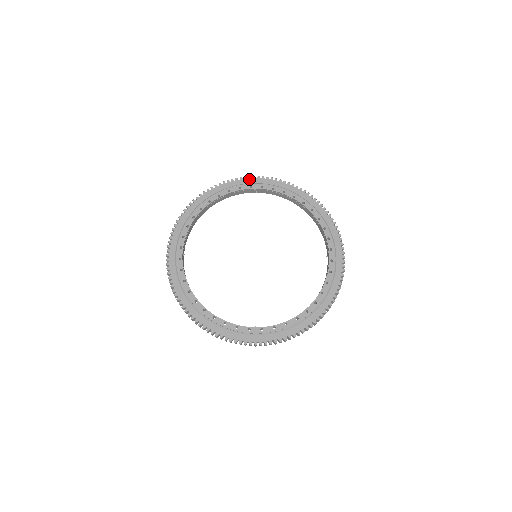
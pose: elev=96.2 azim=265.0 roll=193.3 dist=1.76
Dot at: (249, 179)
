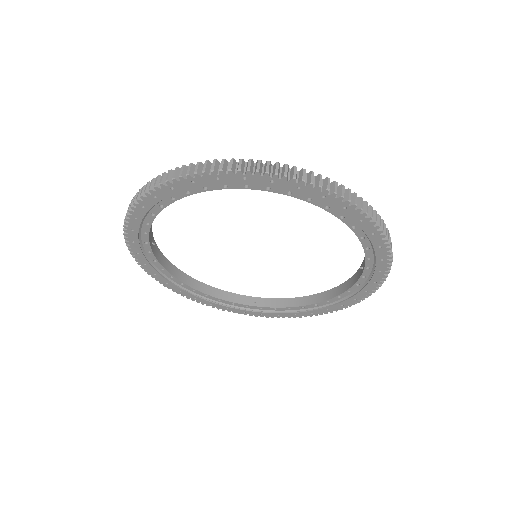
Dot at: occluded
